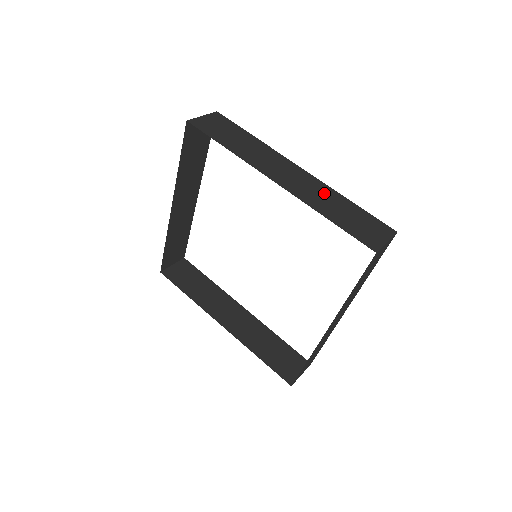
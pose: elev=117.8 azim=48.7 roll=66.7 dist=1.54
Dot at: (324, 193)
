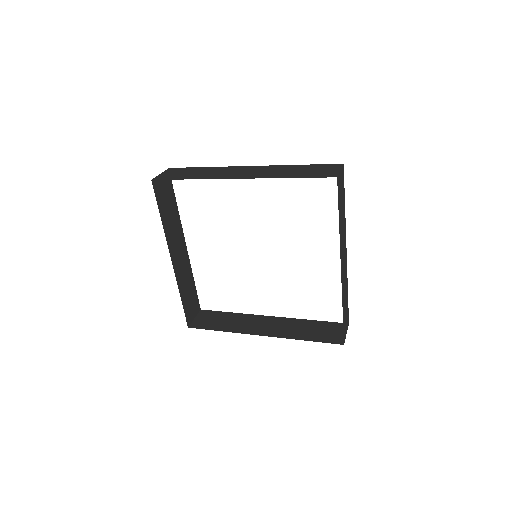
Dot at: (277, 169)
